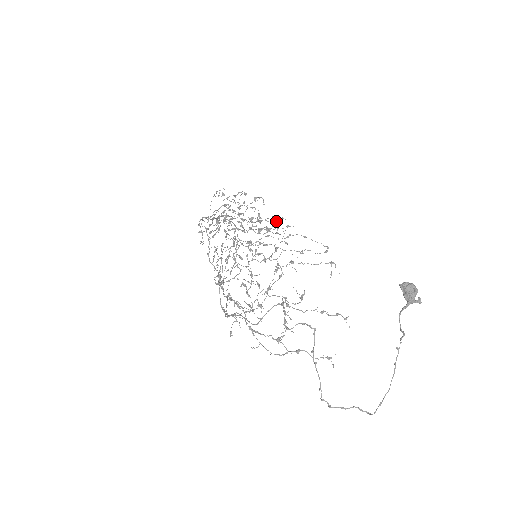
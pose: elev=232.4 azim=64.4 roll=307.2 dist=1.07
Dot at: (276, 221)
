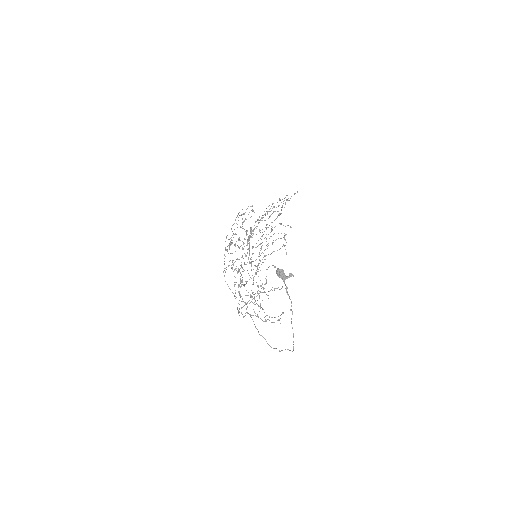
Dot at: occluded
